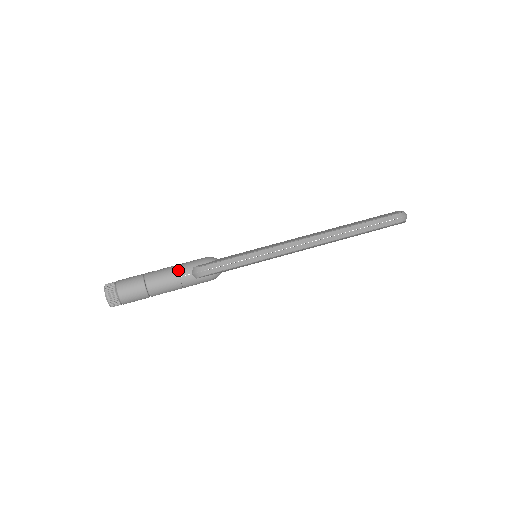
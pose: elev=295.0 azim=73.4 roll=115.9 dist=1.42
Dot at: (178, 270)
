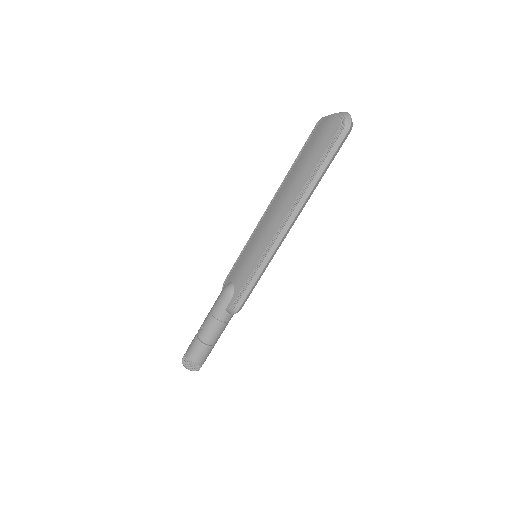
Dot at: (218, 320)
